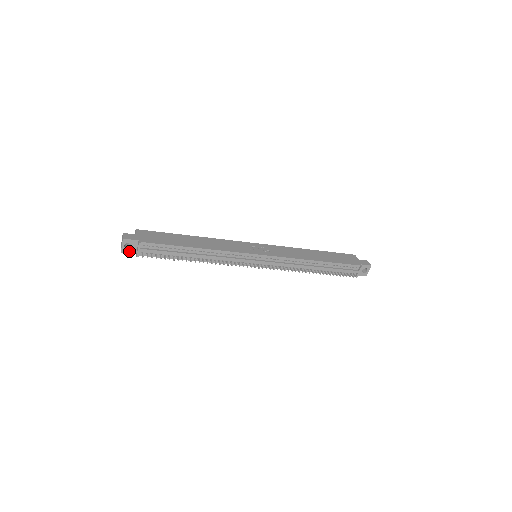
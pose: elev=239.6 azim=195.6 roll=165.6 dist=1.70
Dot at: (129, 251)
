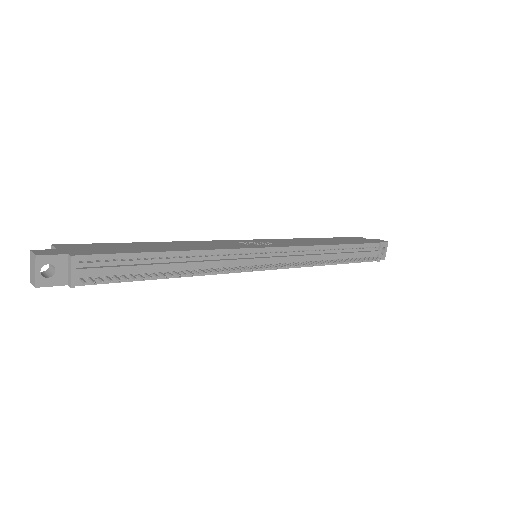
Dot at: (52, 282)
